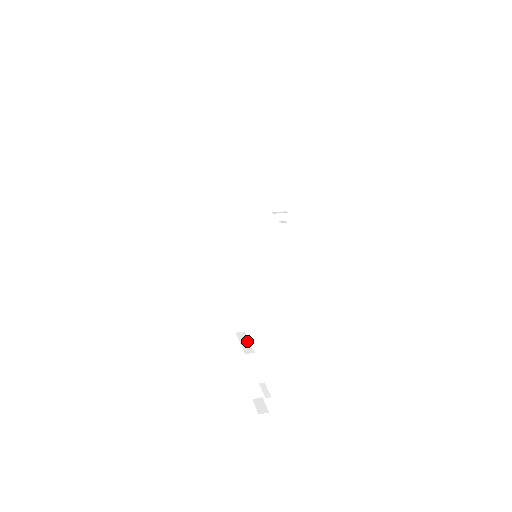
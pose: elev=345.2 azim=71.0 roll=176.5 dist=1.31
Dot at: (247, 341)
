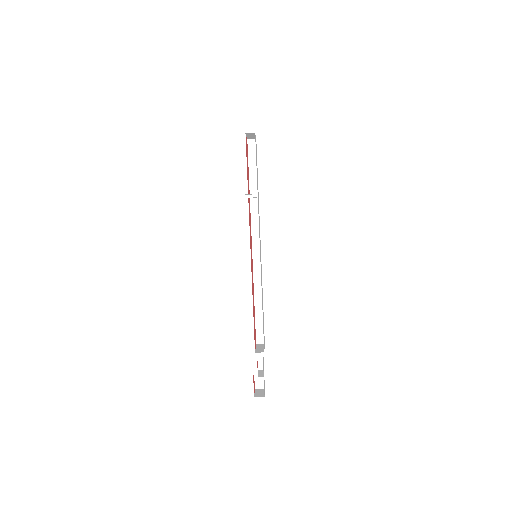
Dot at: (262, 347)
